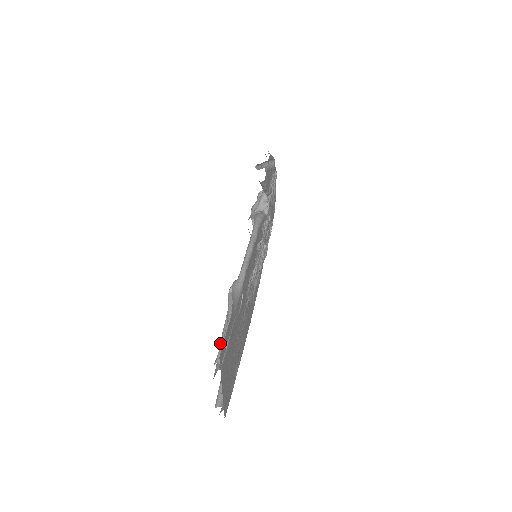
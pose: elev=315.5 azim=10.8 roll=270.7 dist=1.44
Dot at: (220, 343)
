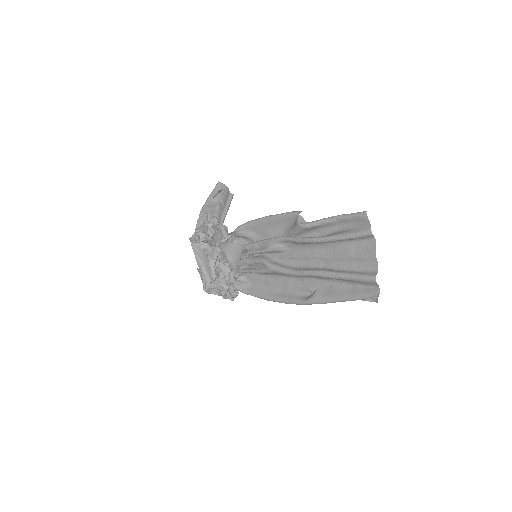
Dot at: (338, 236)
